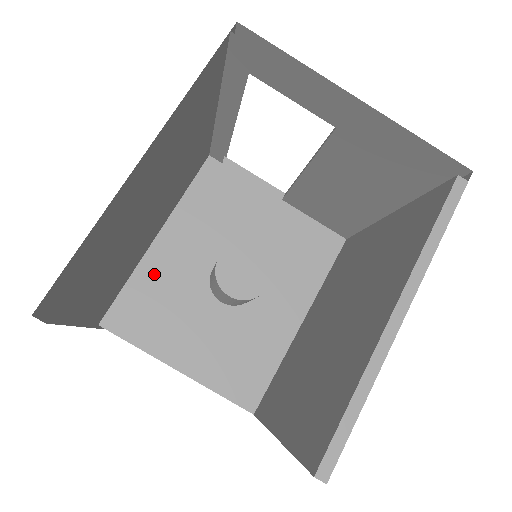
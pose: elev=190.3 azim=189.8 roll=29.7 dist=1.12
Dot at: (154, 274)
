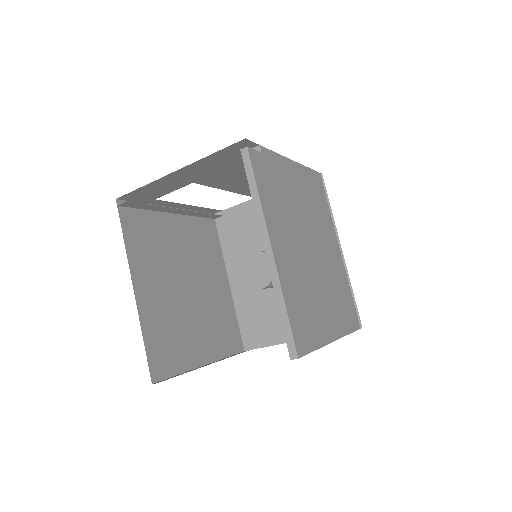
Dot at: (244, 303)
